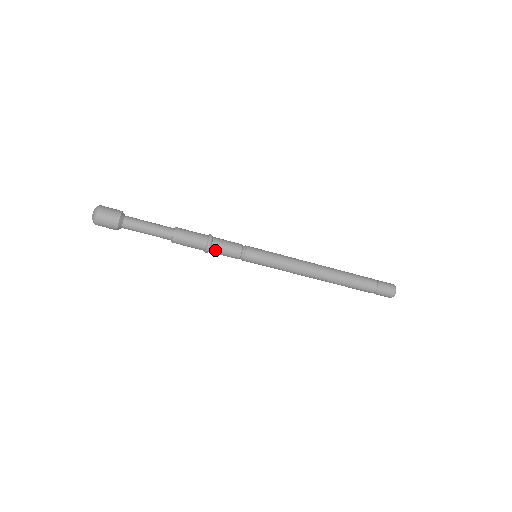
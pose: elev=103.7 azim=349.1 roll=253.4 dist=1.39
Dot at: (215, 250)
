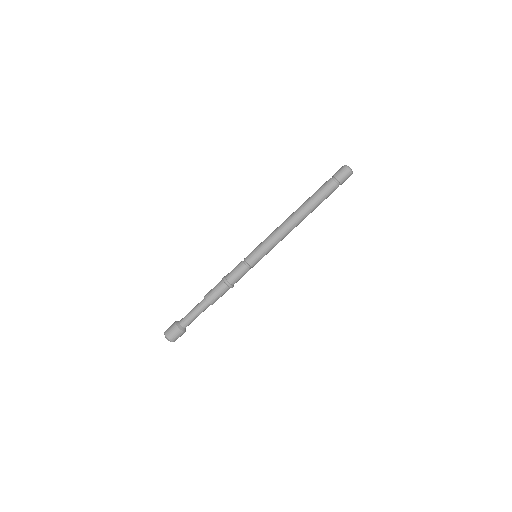
Dot at: occluded
